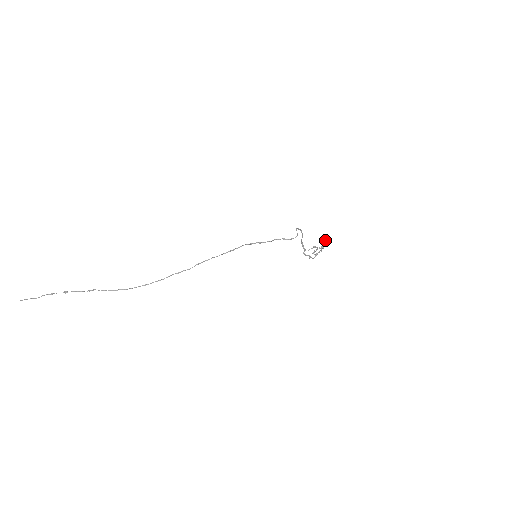
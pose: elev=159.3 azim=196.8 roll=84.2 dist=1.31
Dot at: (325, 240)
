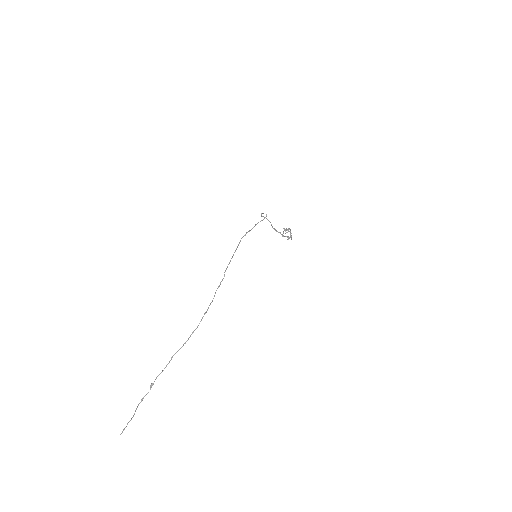
Dot at: (286, 229)
